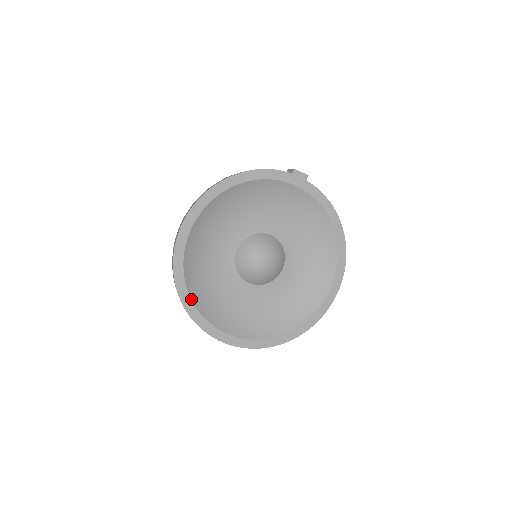
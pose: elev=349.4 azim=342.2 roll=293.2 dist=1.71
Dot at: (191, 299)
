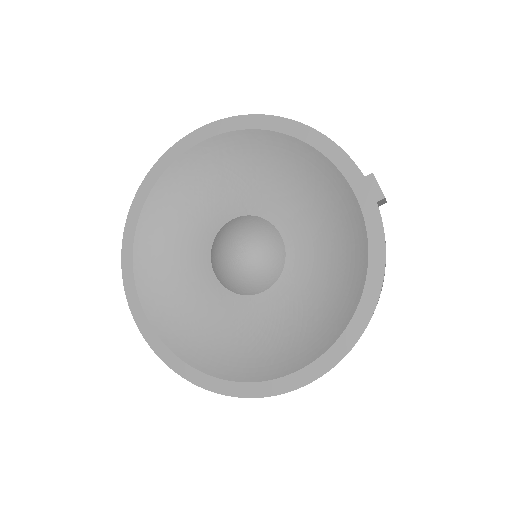
Dot at: (139, 217)
